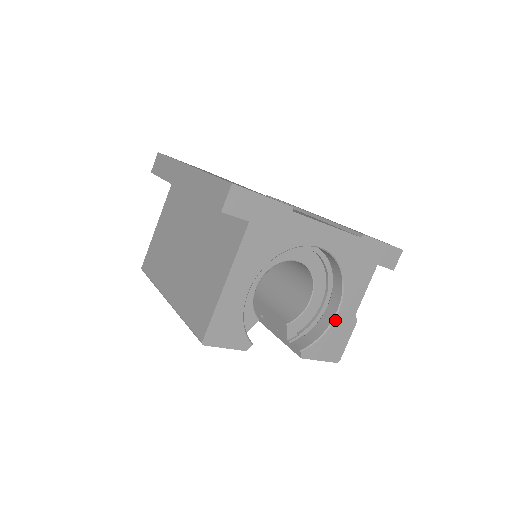
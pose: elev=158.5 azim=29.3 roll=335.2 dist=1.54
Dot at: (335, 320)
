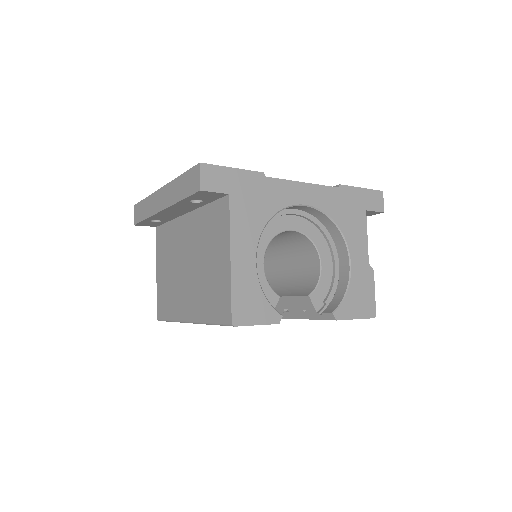
Dot at: (352, 273)
